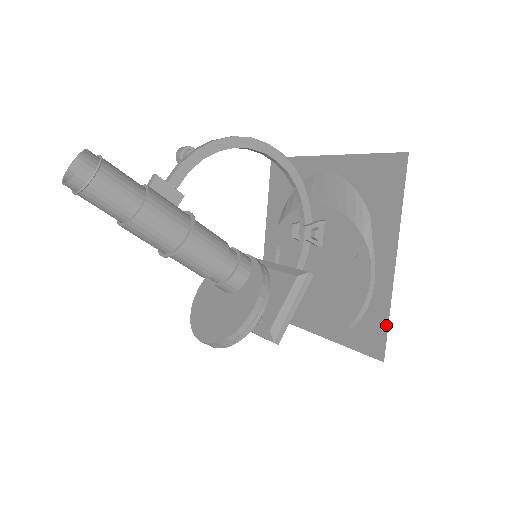
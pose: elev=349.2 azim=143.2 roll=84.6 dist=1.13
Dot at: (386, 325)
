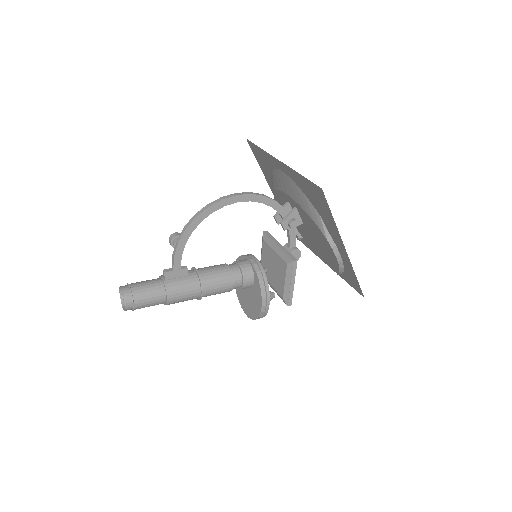
Dot at: (357, 281)
